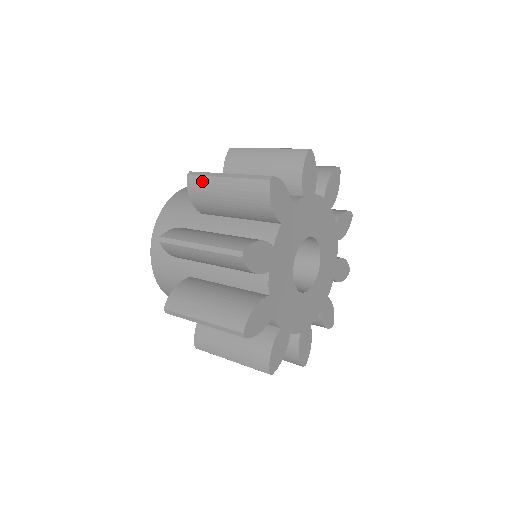
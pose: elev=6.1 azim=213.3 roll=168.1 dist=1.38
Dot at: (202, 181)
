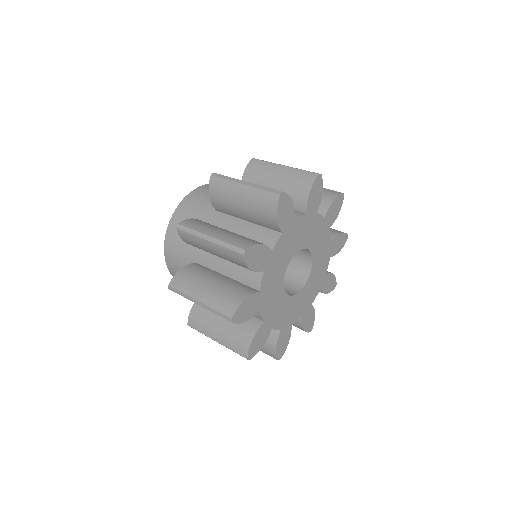
Dot at: (262, 164)
